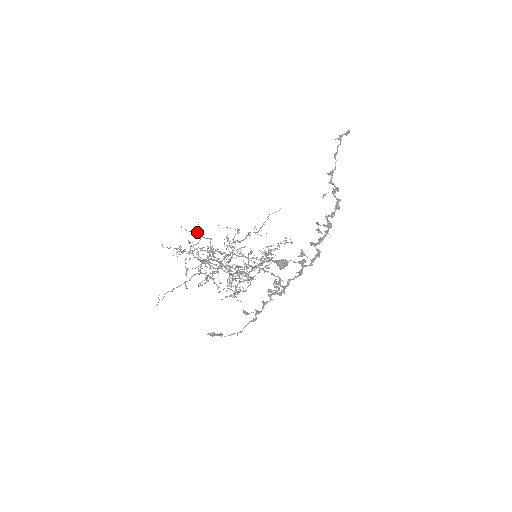
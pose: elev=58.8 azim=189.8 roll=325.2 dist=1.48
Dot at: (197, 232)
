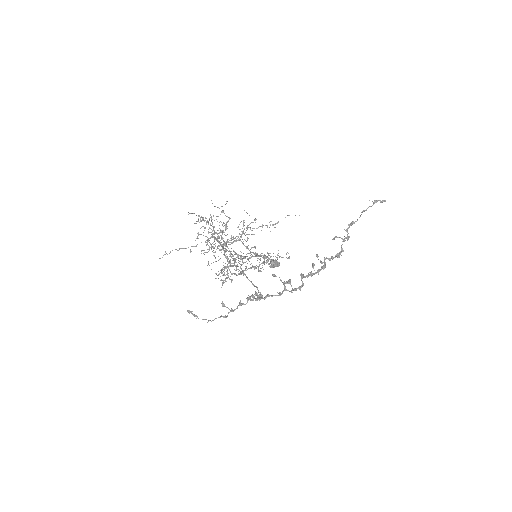
Dot at: occluded
